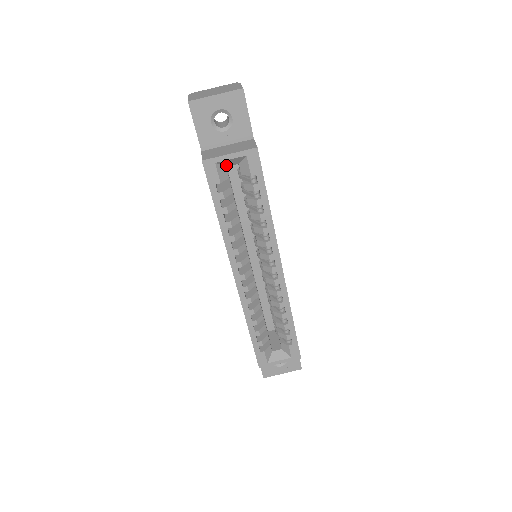
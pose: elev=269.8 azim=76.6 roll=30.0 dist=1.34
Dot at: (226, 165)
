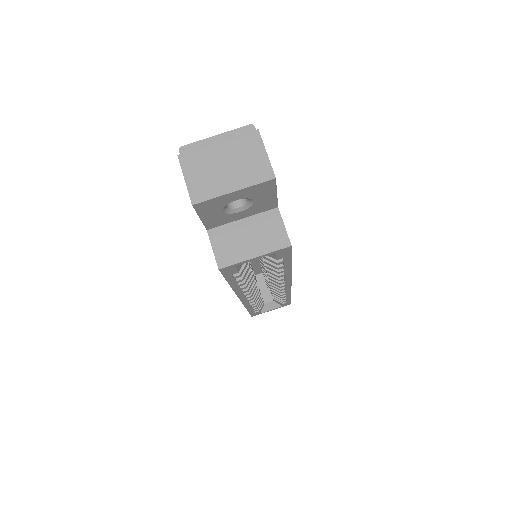
Dot at: occluded
